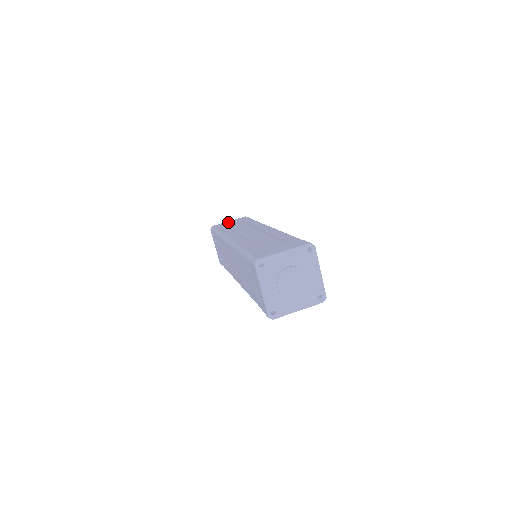
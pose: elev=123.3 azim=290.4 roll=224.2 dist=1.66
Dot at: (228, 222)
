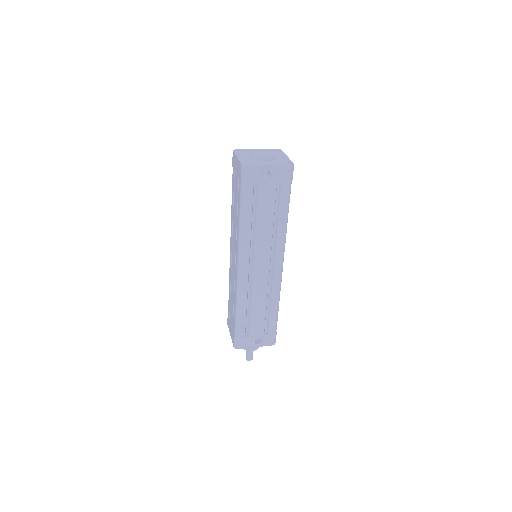
Dot at: occluded
